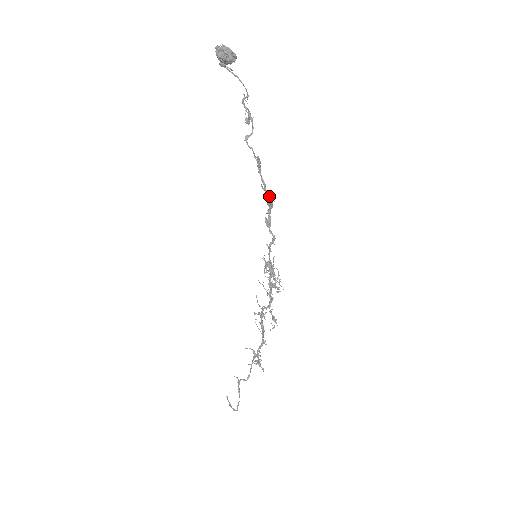
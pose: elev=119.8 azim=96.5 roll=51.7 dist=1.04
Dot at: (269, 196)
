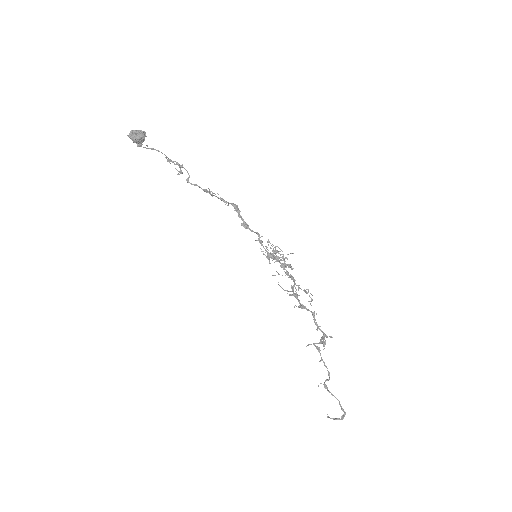
Dot at: (232, 204)
